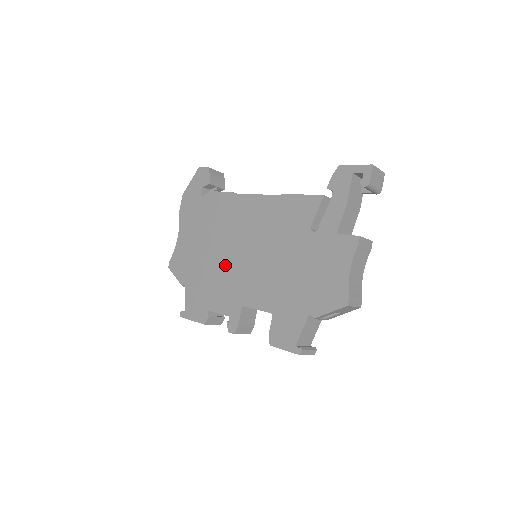
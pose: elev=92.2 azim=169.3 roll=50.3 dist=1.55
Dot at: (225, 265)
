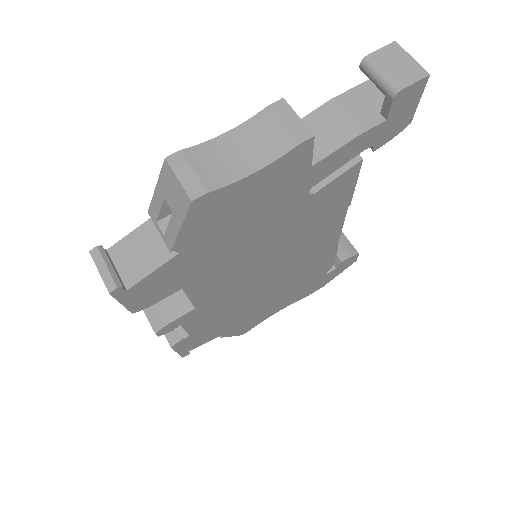
Dot at: occluded
